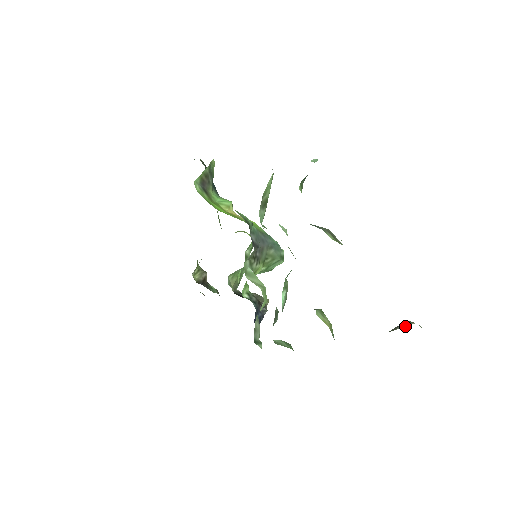
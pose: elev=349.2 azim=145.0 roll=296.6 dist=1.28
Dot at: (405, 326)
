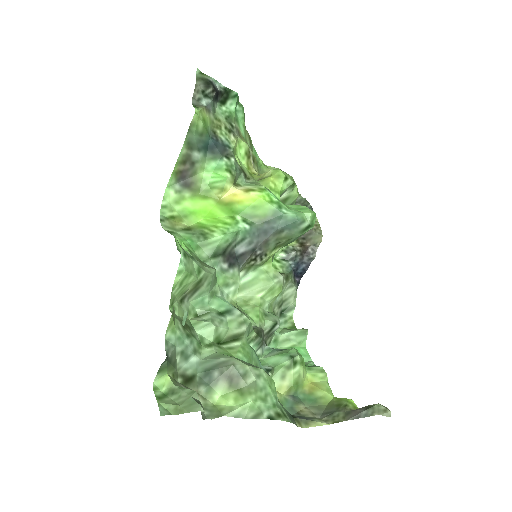
Dot at: occluded
